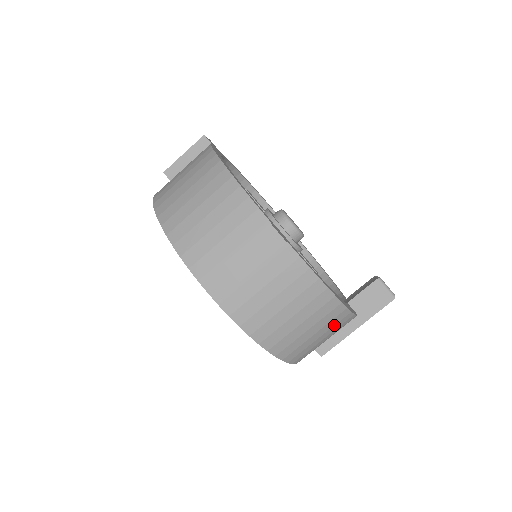
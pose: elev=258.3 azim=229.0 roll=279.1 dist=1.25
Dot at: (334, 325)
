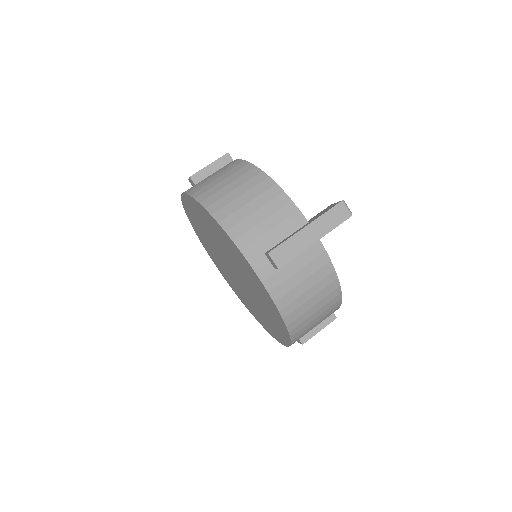
Dot at: (262, 194)
